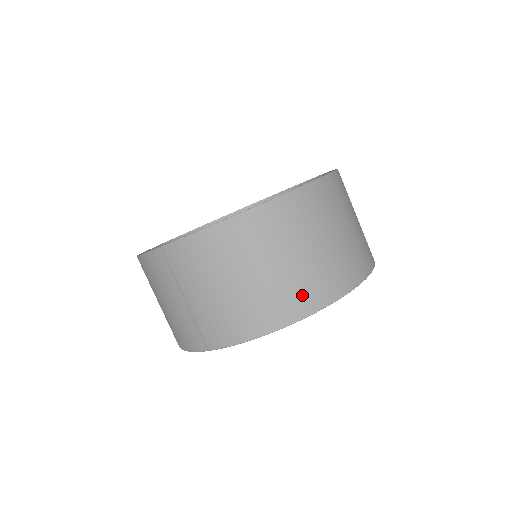
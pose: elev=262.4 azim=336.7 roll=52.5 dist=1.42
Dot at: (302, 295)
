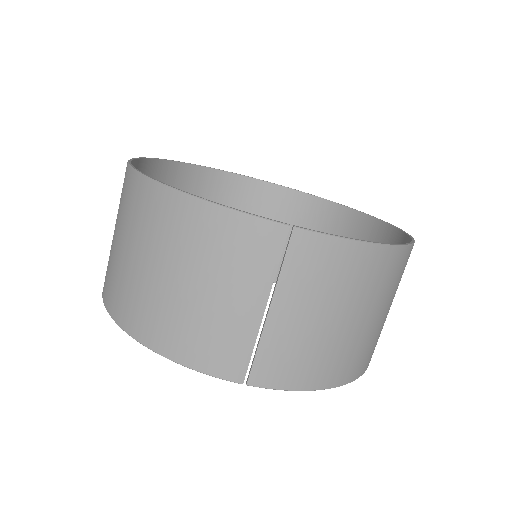
Dot at: (369, 354)
